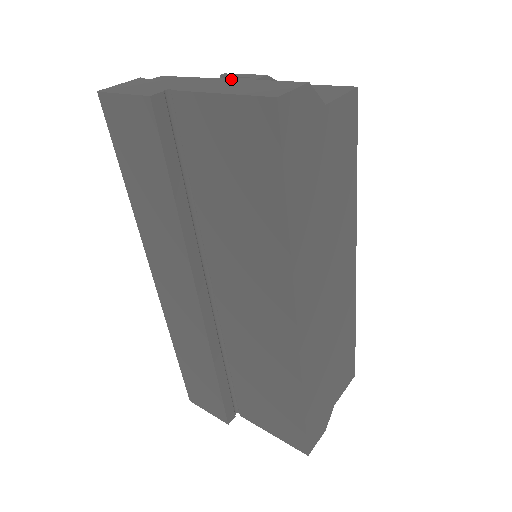
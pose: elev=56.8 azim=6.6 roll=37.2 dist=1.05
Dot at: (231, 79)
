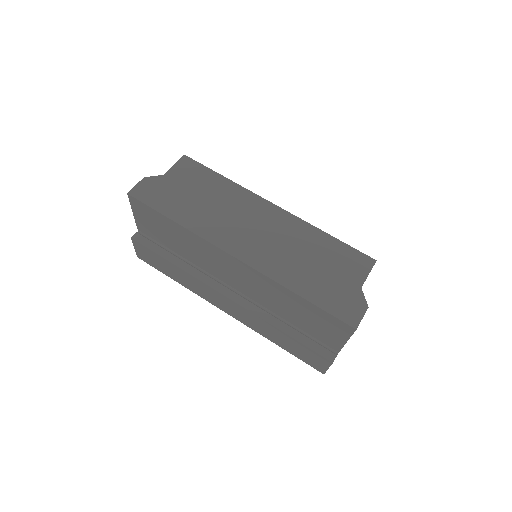
Dot at: occluded
